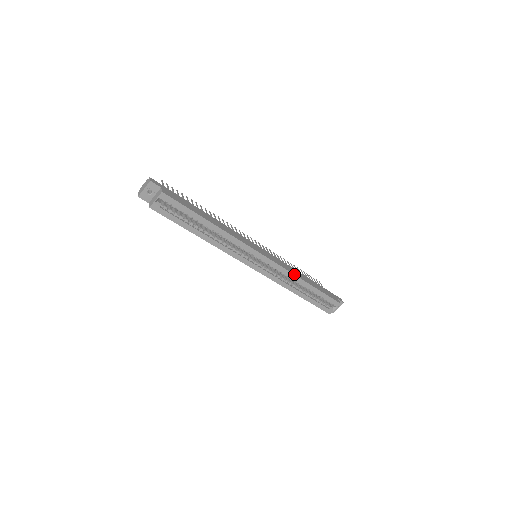
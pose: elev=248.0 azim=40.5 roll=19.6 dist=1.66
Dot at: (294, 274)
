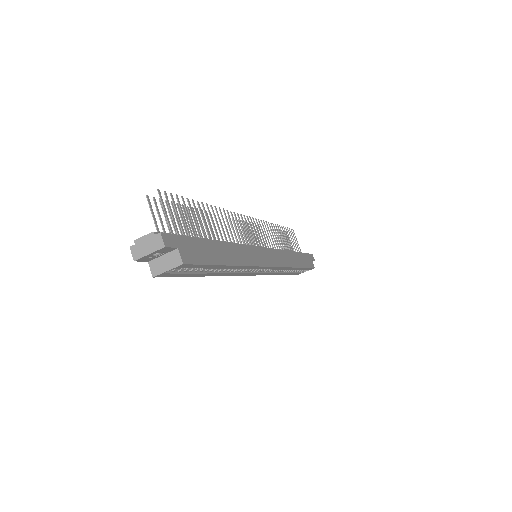
Dot at: (290, 267)
